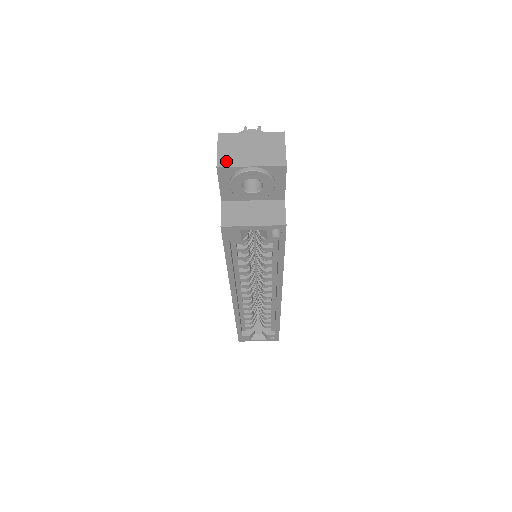
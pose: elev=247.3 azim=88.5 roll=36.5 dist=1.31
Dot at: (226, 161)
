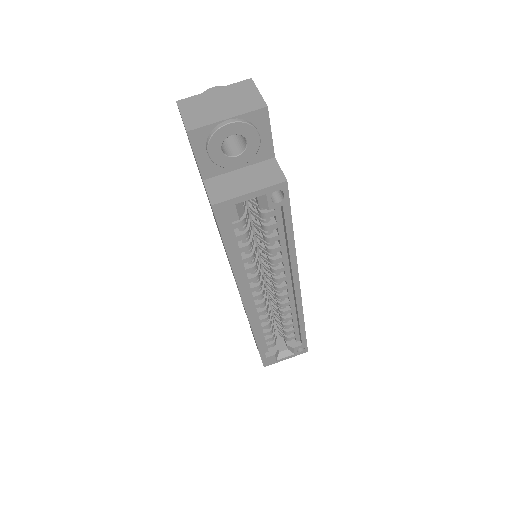
Dot at: (195, 123)
